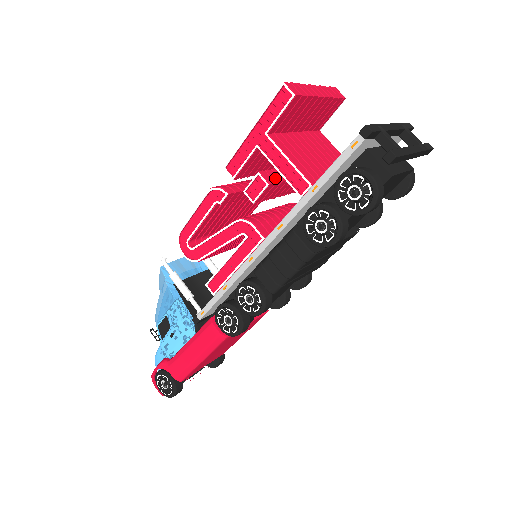
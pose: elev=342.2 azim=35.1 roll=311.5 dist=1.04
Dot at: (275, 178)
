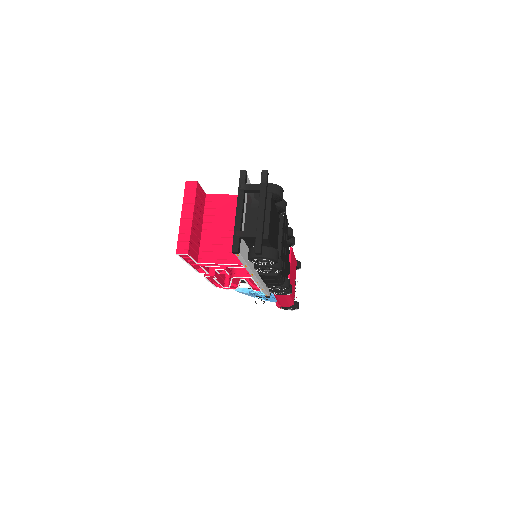
Dot at: occluded
